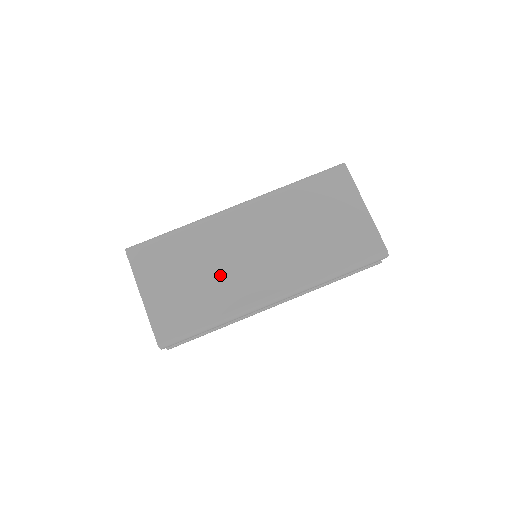
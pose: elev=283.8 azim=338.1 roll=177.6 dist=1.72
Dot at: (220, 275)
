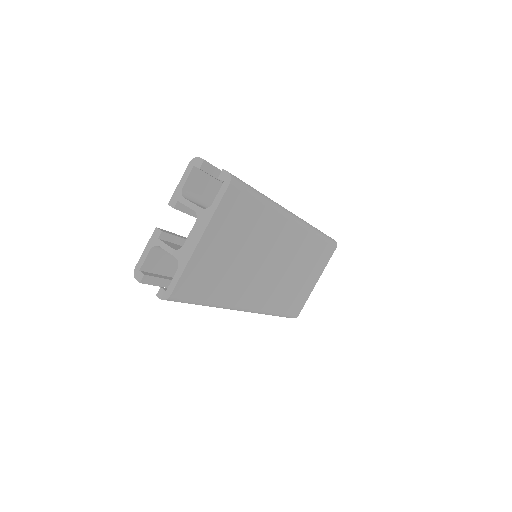
Dot at: (247, 268)
